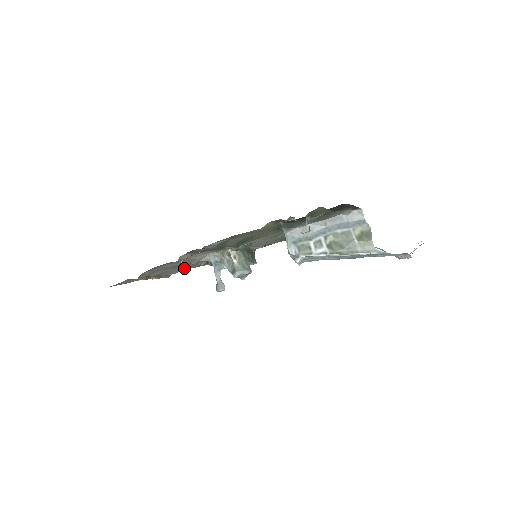
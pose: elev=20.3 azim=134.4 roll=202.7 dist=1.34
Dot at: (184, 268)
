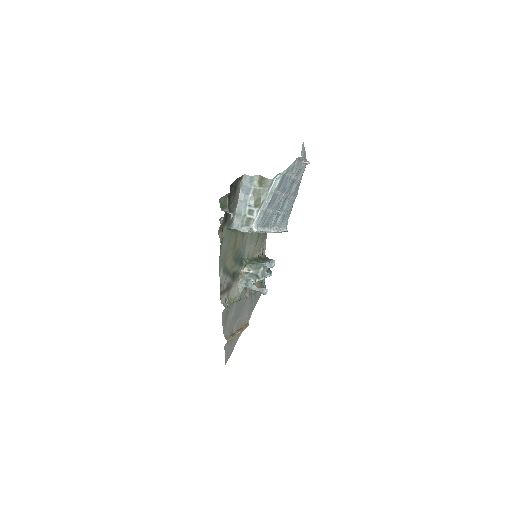
Dot at: (247, 310)
